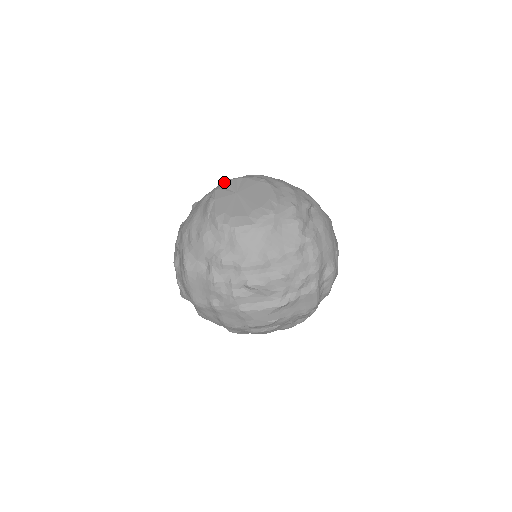
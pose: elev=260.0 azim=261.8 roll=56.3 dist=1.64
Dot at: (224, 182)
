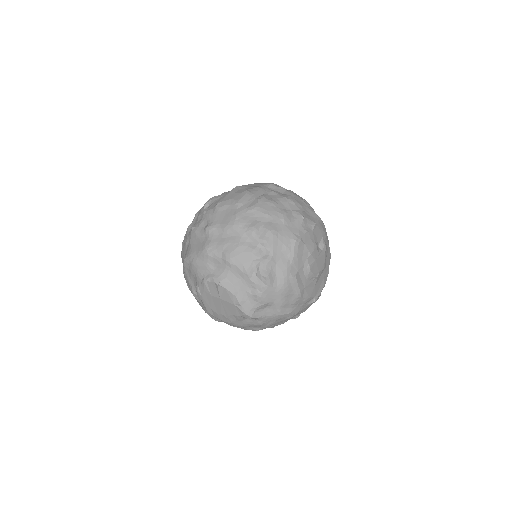
Dot at: occluded
